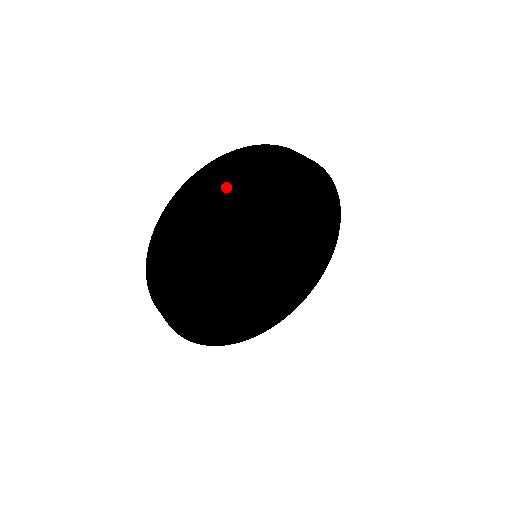
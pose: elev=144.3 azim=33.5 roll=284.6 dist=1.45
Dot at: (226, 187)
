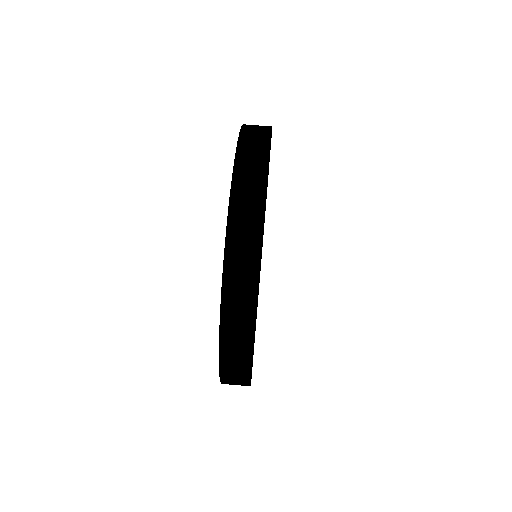
Dot at: occluded
